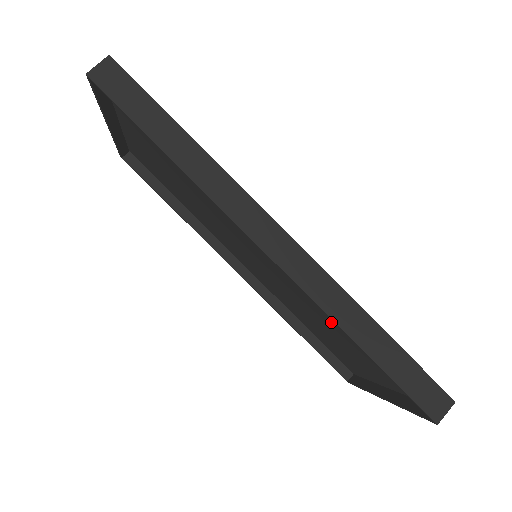
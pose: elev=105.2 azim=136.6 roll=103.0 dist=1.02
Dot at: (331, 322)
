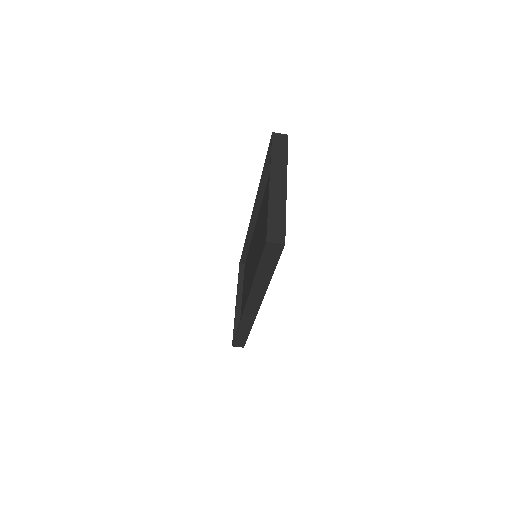
Dot at: (247, 295)
